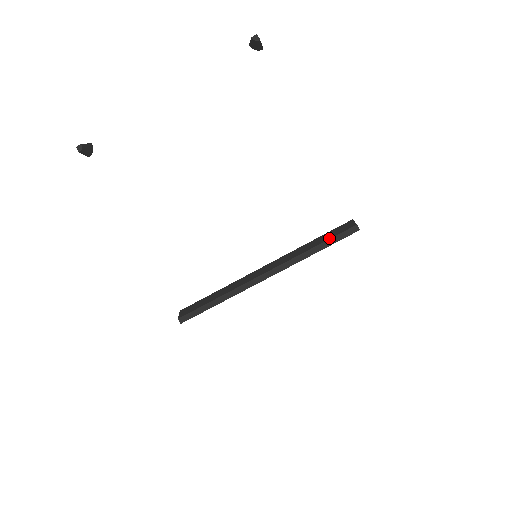
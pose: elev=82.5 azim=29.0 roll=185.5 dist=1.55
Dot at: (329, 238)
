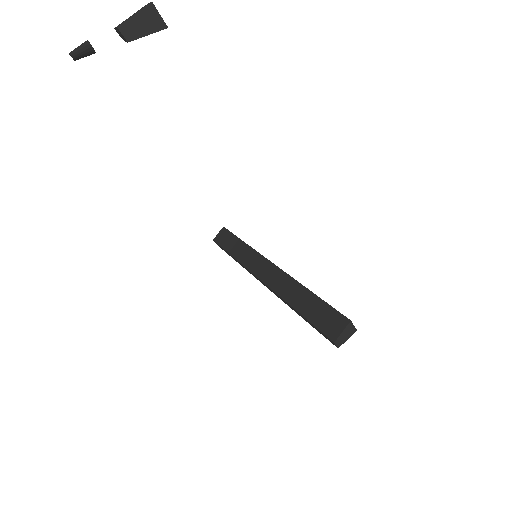
Dot at: (309, 319)
